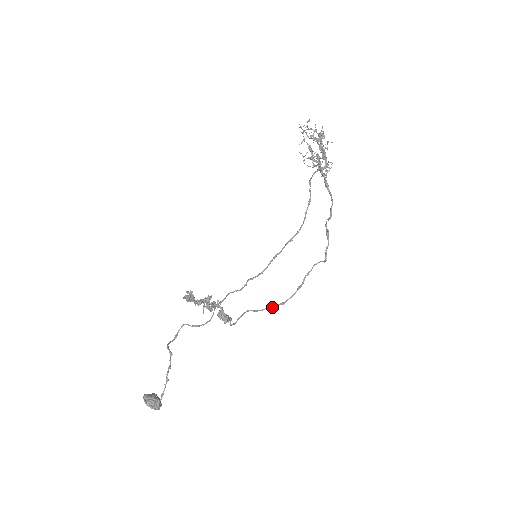
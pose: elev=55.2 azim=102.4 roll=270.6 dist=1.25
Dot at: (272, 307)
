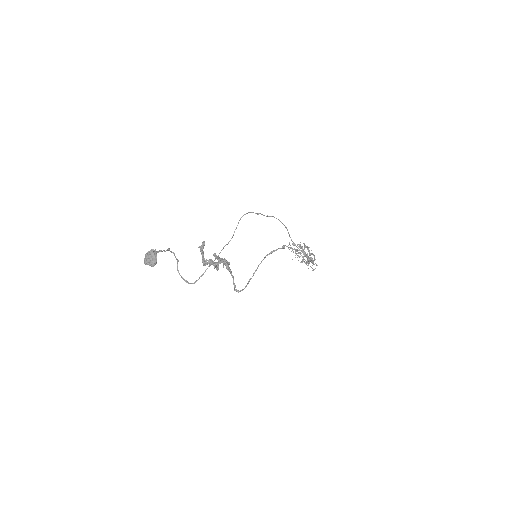
Dot at: (264, 257)
